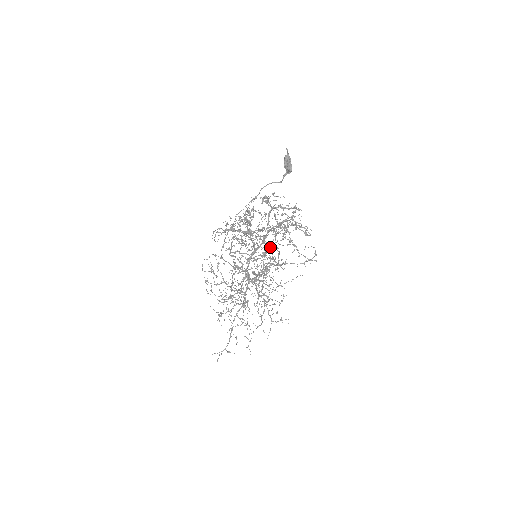
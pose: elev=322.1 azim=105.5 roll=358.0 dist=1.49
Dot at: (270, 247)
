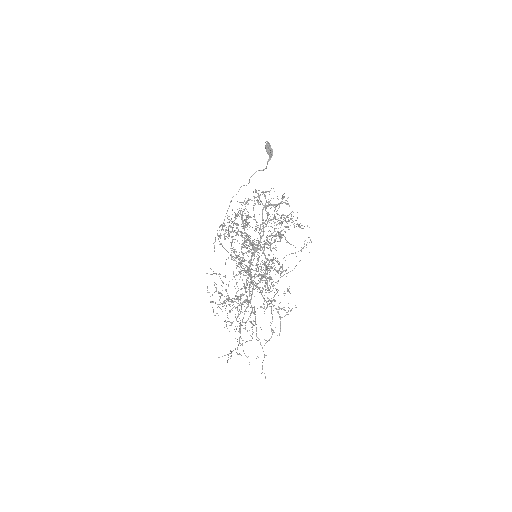
Dot at: (268, 244)
